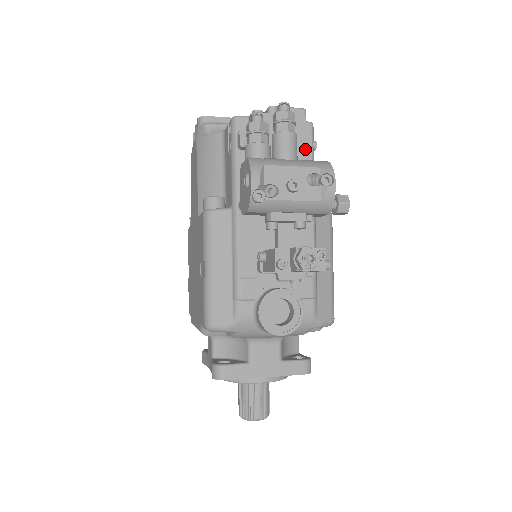
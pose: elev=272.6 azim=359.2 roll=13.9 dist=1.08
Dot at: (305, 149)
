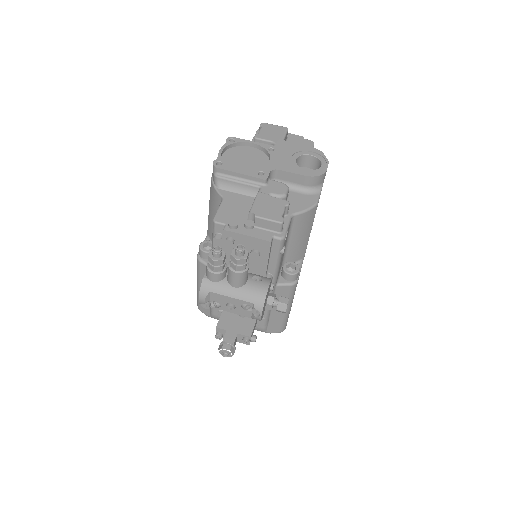
Dot at: (267, 261)
